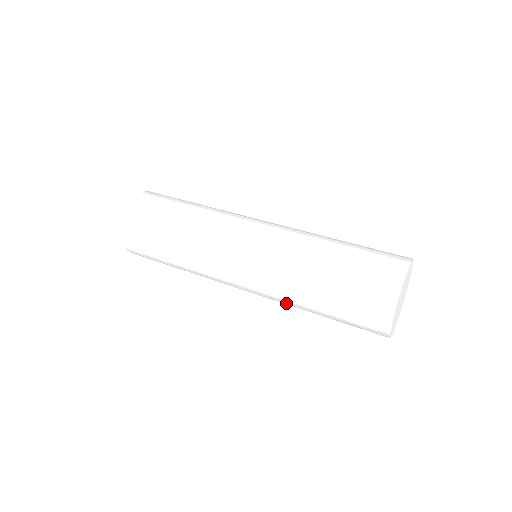
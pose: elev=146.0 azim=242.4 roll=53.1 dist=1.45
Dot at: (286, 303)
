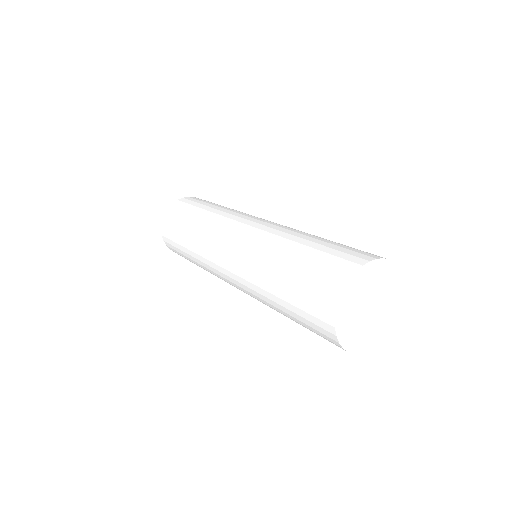
Dot at: occluded
